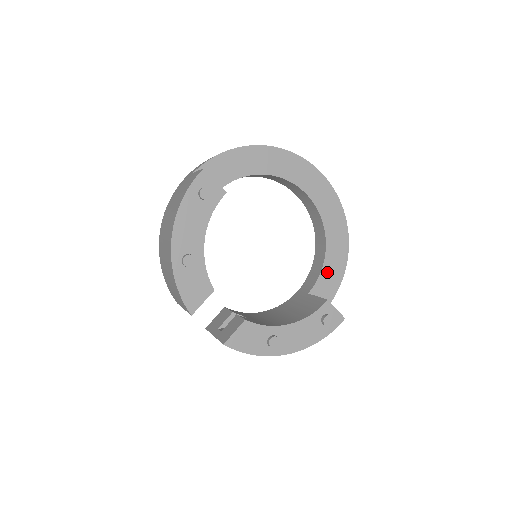
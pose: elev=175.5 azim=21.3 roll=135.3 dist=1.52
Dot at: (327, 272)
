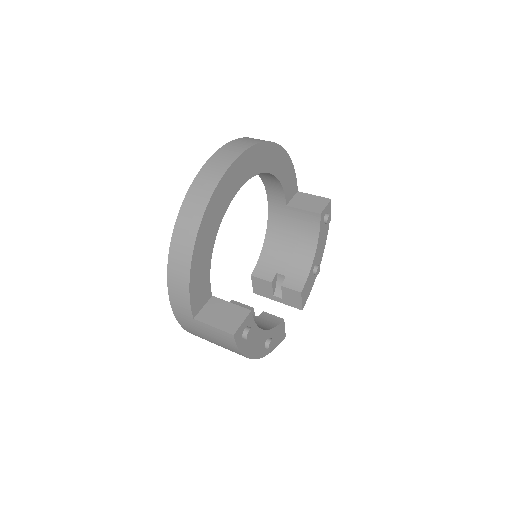
Dot at: (285, 180)
